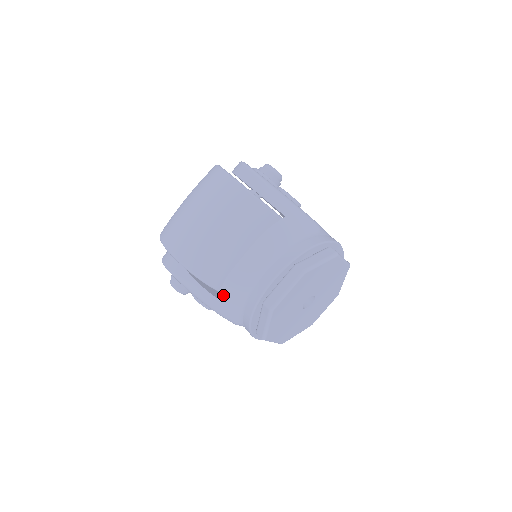
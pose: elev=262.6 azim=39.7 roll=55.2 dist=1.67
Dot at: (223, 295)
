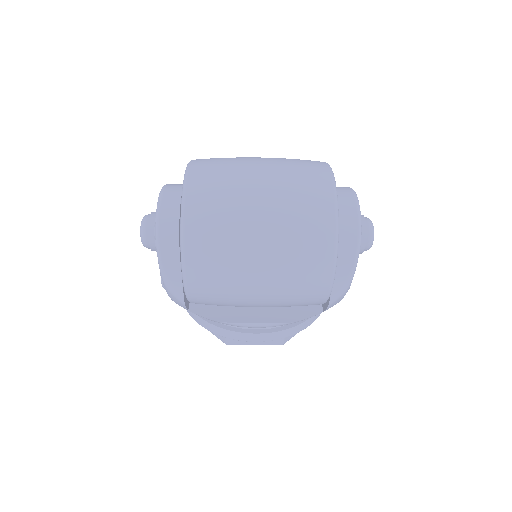
Dot at: (198, 315)
